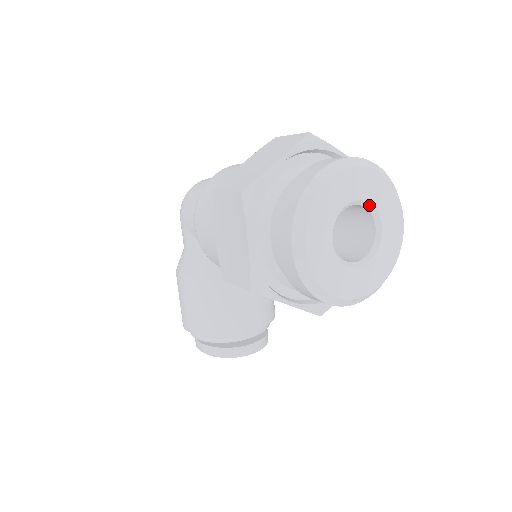
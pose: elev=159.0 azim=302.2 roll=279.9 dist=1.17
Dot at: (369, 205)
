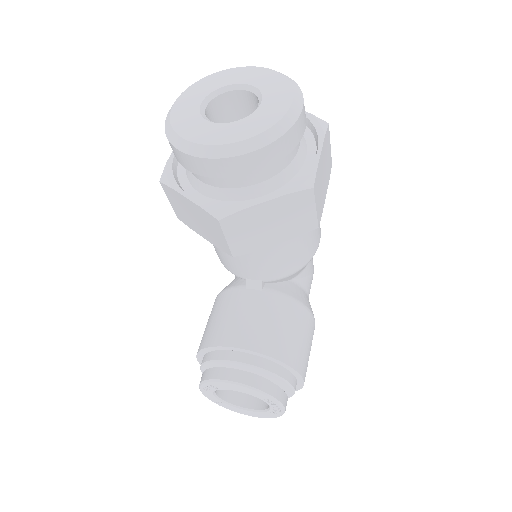
Dot at: (254, 89)
